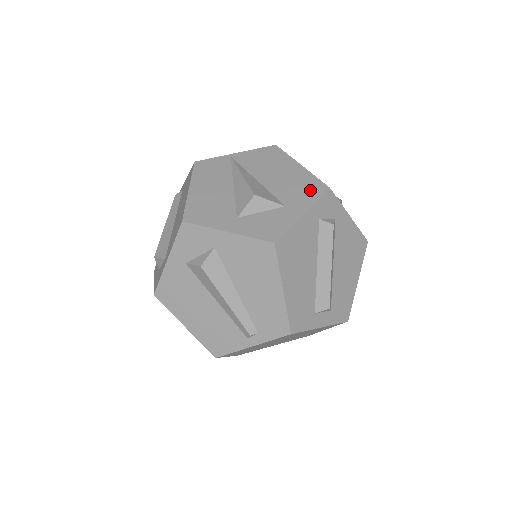
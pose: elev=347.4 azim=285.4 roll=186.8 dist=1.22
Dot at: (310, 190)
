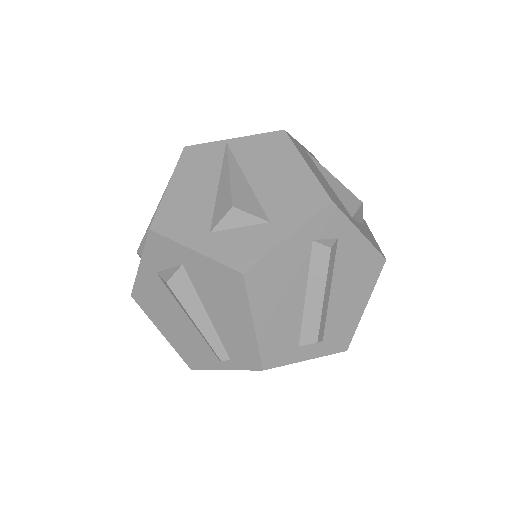
Dot at: (307, 202)
